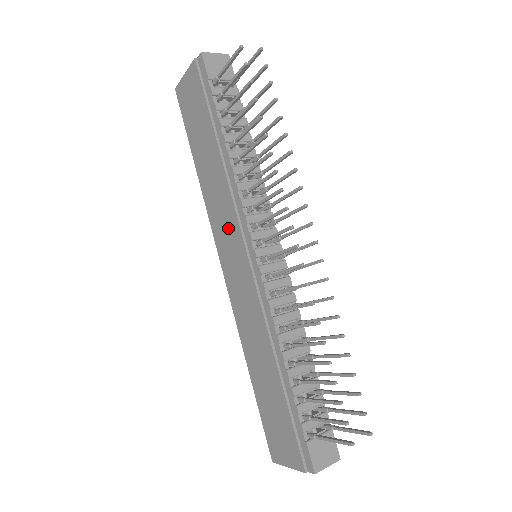
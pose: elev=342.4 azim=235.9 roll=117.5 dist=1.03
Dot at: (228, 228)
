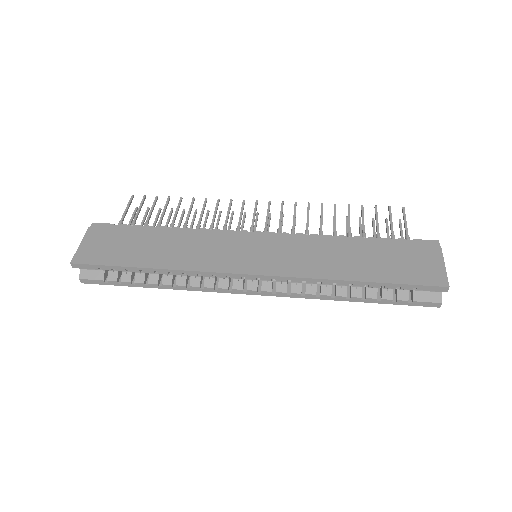
Dot at: (225, 248)
